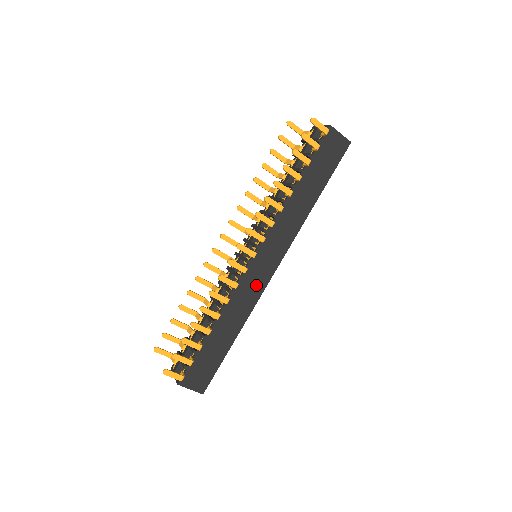
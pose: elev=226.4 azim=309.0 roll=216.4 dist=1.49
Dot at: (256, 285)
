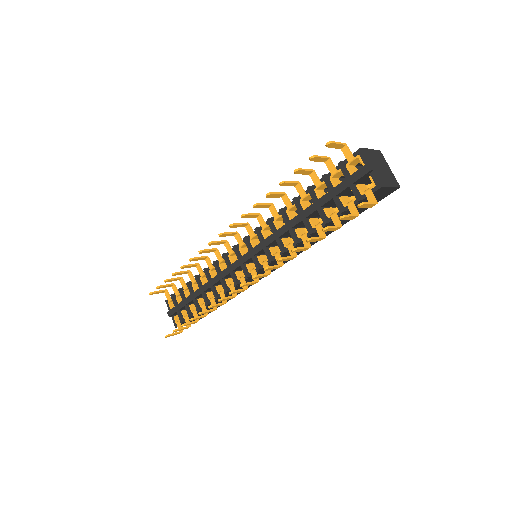
Dot at: occluded
